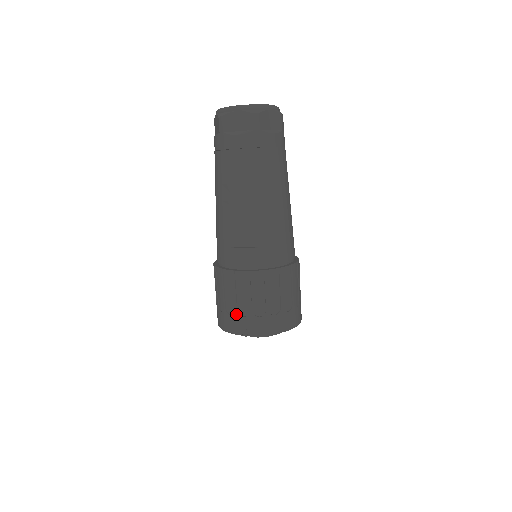
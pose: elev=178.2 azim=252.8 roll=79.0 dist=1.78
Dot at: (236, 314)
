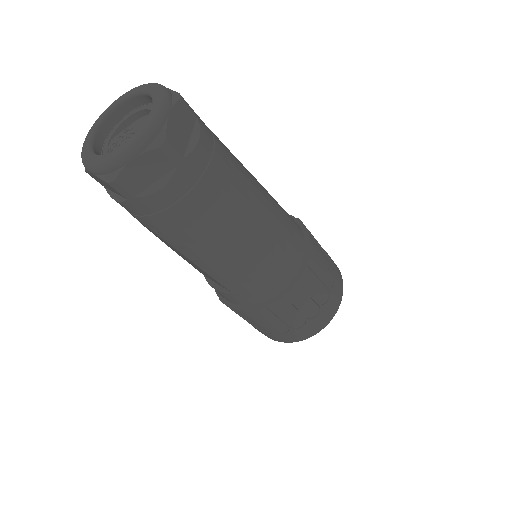
Dot at: occluded
